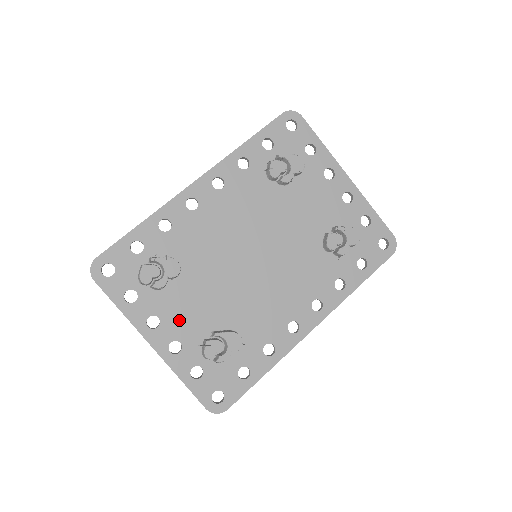
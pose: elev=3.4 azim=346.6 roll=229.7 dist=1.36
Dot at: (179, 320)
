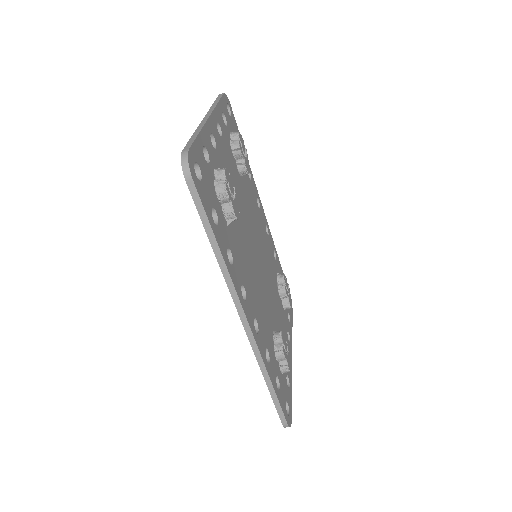
Dot at: (224, 157)
